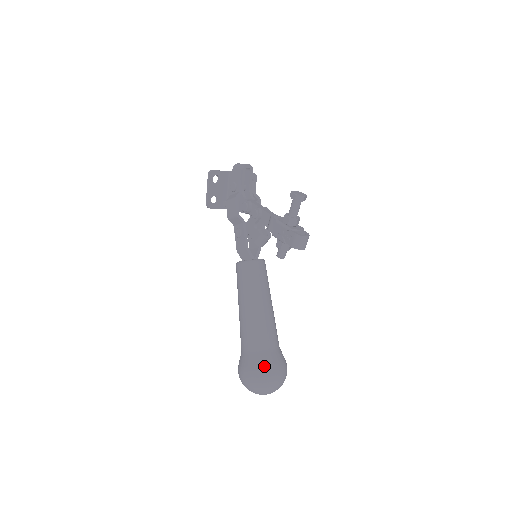
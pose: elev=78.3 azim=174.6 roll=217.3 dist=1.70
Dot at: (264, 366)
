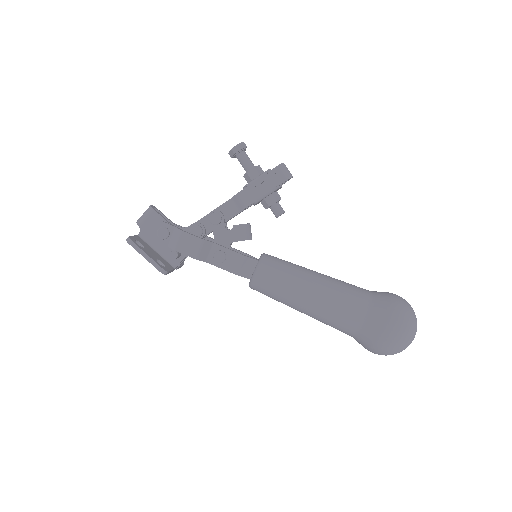
Dot at: (390, 300)
